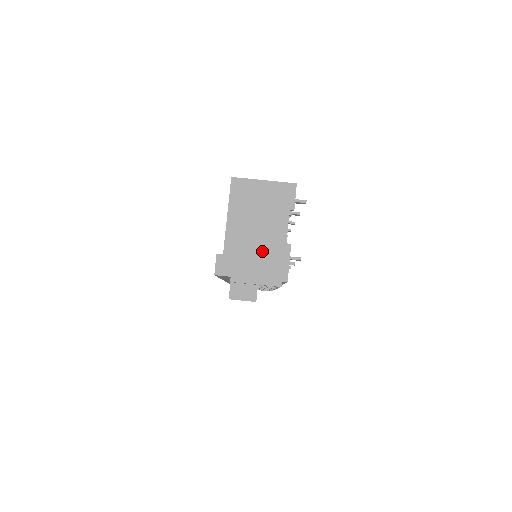
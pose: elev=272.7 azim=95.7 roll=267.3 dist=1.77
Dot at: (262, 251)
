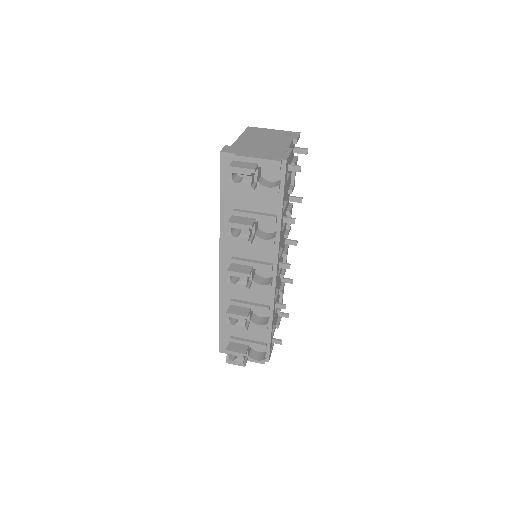
Dot at: (266, 148)
